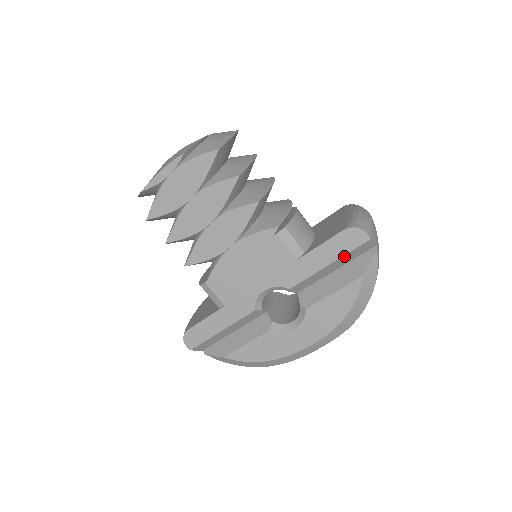
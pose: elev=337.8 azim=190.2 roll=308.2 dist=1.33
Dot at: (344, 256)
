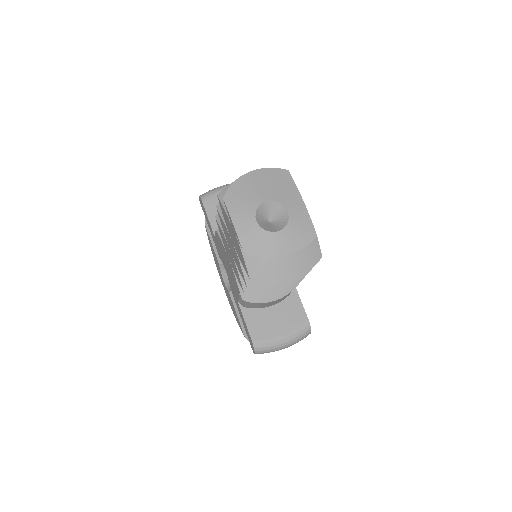
Dot at: occluded
